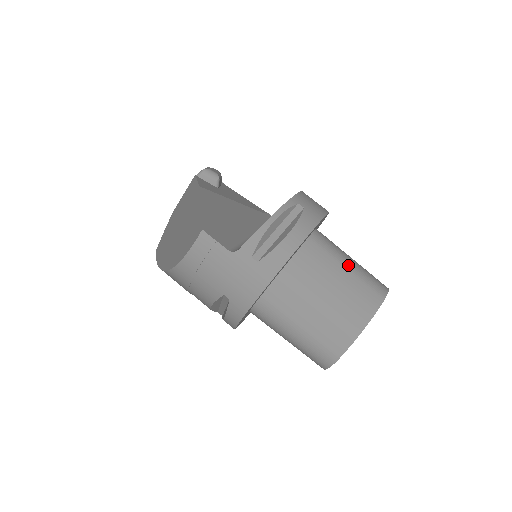
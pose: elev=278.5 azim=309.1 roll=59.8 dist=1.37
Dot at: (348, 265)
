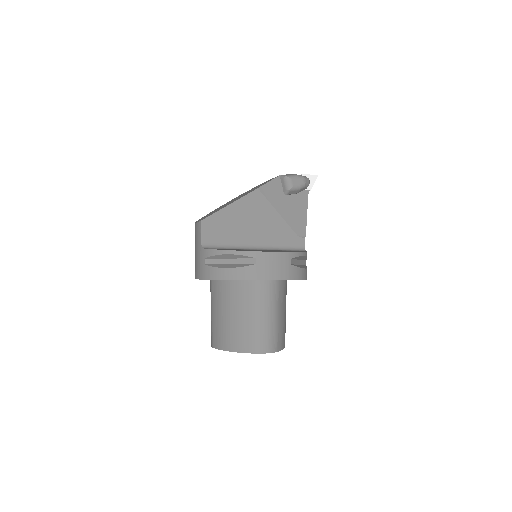
Dot at: (257, 317)
